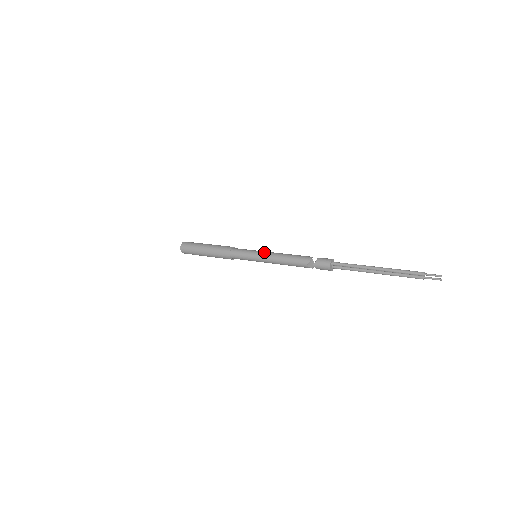
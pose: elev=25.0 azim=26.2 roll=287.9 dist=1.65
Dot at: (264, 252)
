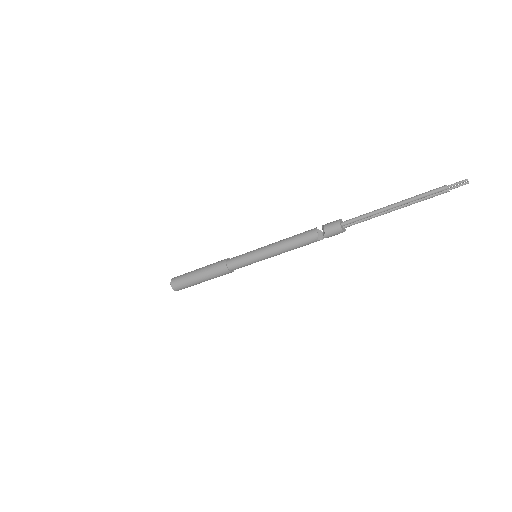
Dot at: (263, 249)
